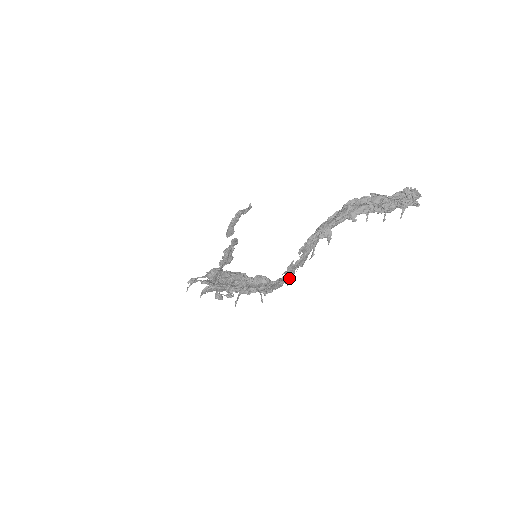
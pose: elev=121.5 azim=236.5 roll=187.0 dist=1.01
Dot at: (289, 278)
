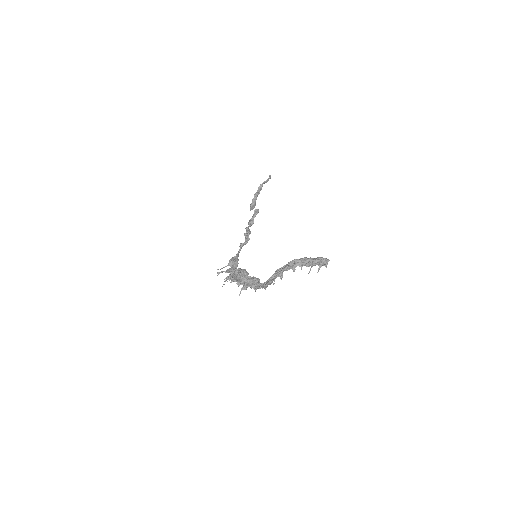
Dot at: (265, 288)
